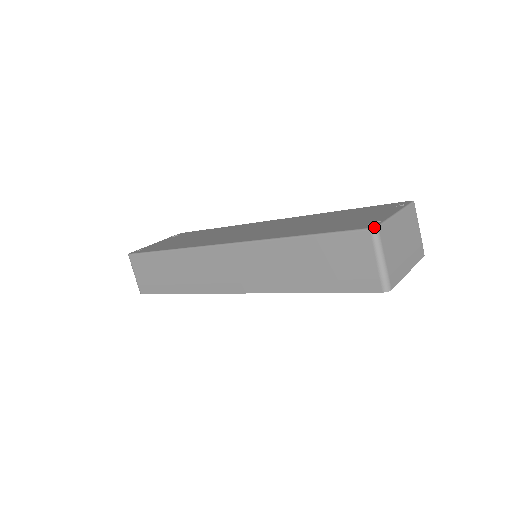
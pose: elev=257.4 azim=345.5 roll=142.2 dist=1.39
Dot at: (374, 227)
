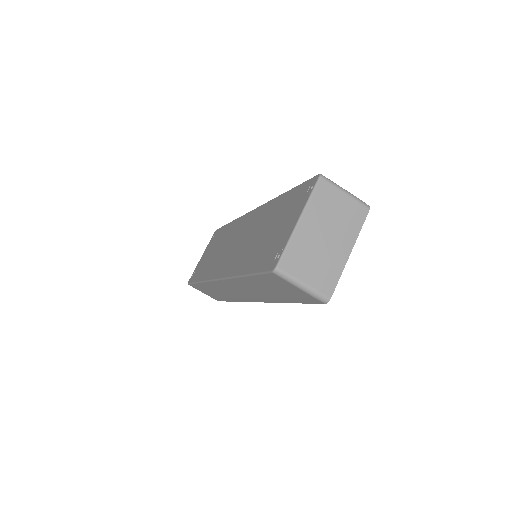
Dot at: (274, 270)
